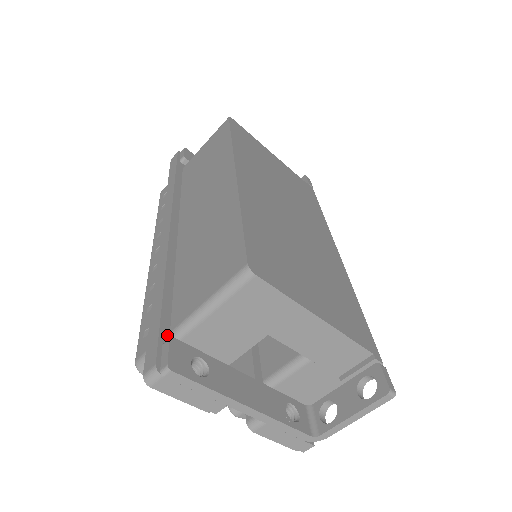
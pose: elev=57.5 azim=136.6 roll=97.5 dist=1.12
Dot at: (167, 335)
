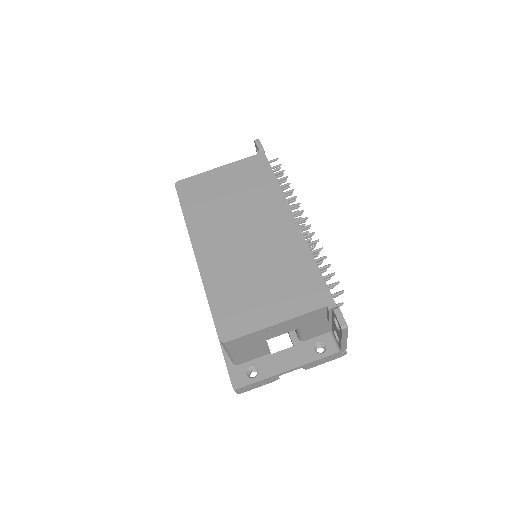
Dot at: (231, 365)
